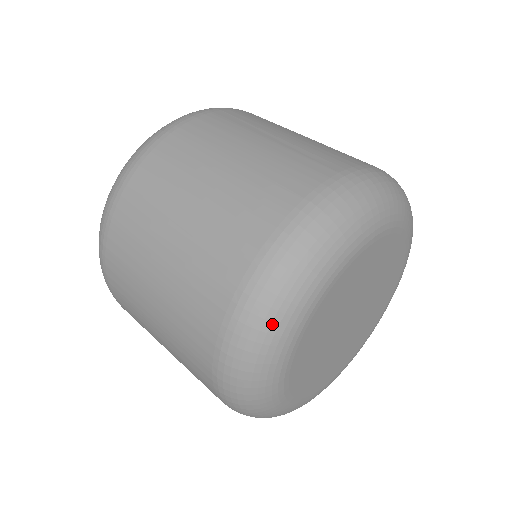
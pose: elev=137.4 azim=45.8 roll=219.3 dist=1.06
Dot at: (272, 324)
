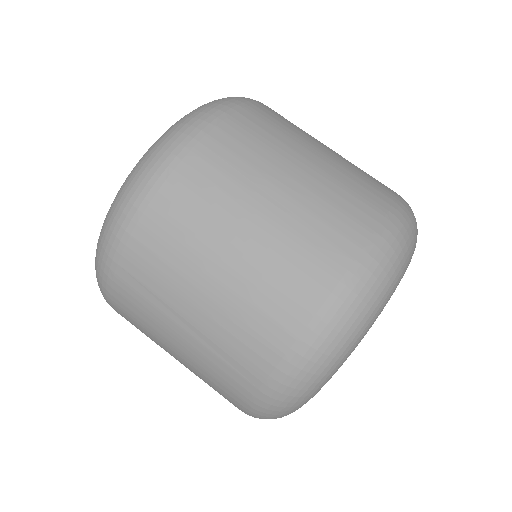
Dot at: (370, 310)
